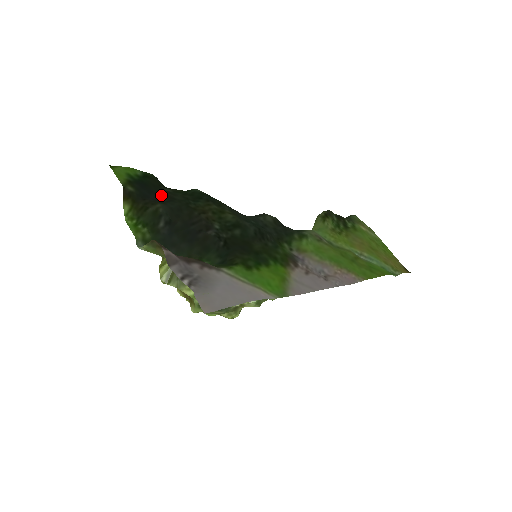
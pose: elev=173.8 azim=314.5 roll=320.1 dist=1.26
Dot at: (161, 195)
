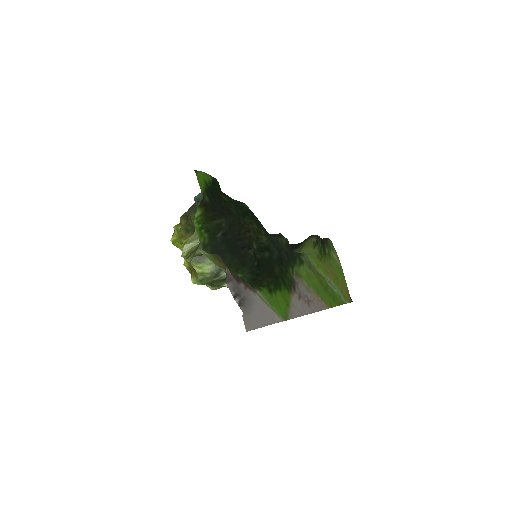
Dot at: (222, 205)
